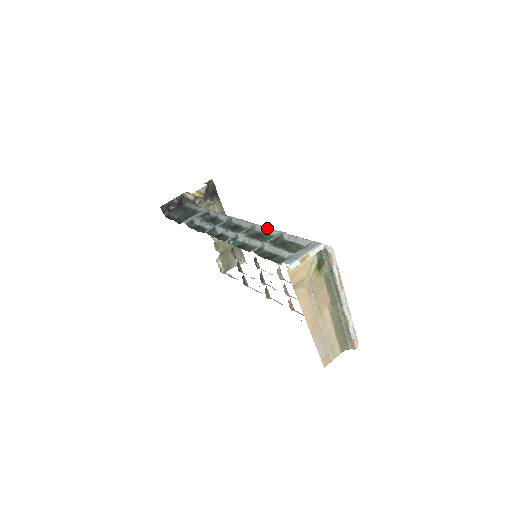
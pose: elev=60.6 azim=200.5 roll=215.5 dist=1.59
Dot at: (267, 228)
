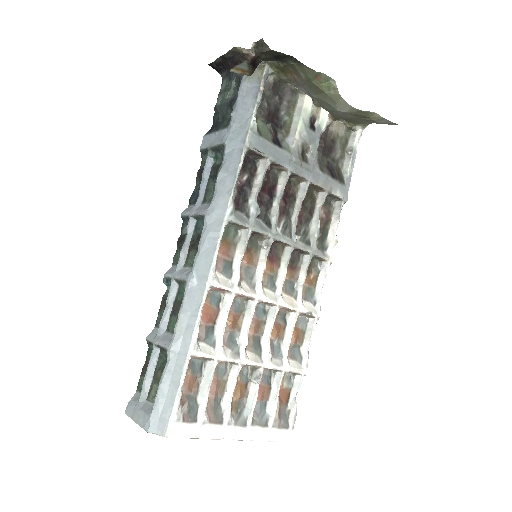
Dot at: (179, 311)
